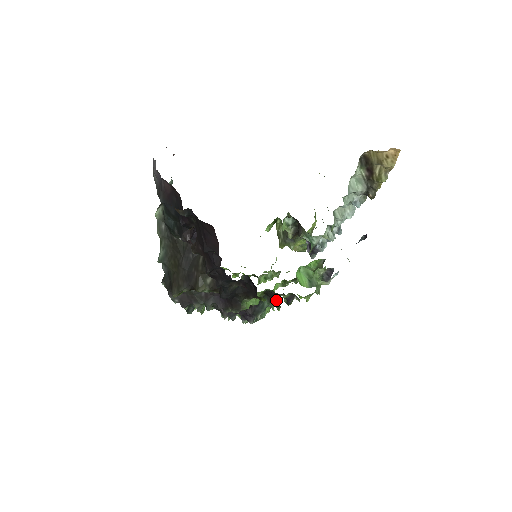
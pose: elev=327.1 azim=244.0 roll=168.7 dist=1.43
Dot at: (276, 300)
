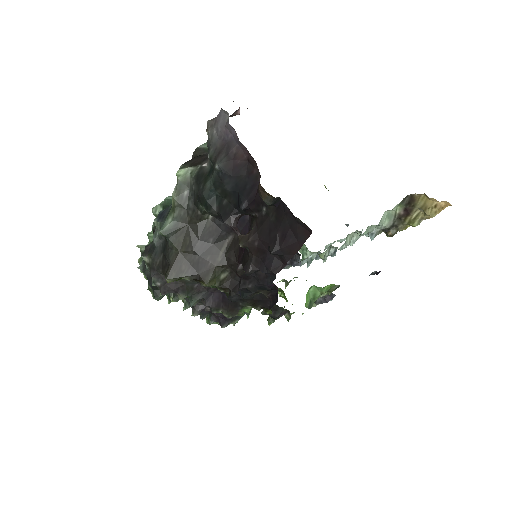
Dot at: (276, 314)
